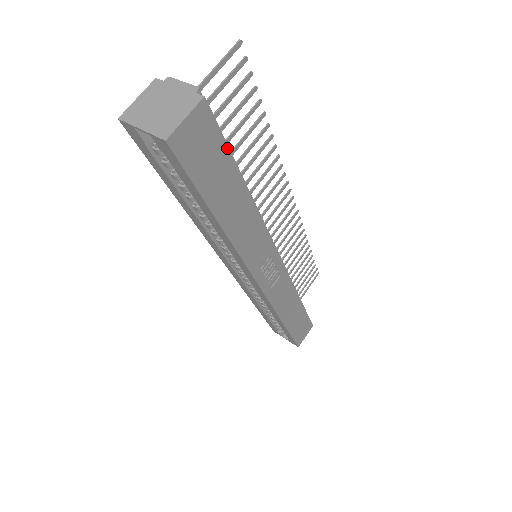
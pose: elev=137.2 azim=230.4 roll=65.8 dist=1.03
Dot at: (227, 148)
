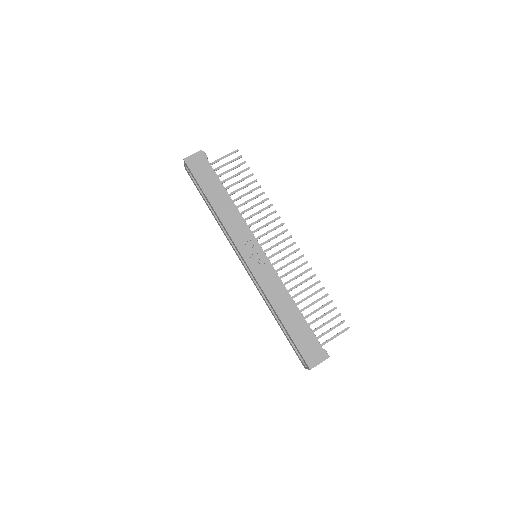
Dot at: (214, 171)
